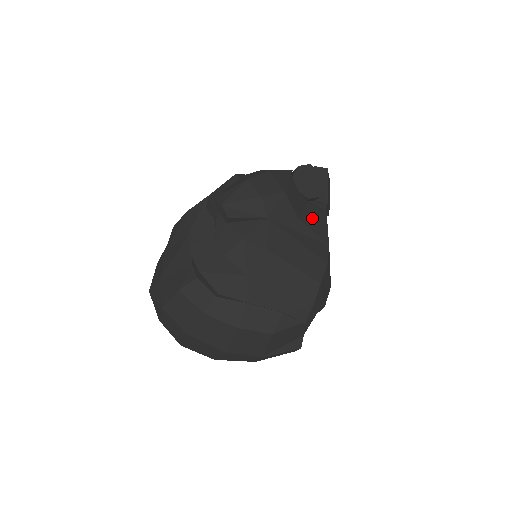
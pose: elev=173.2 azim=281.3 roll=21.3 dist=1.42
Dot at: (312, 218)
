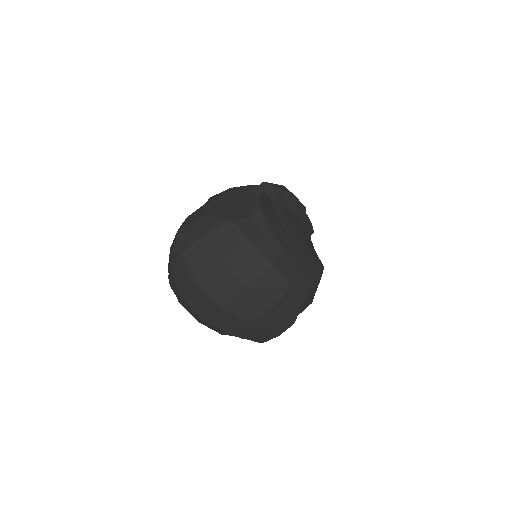
Dot at: occluded
